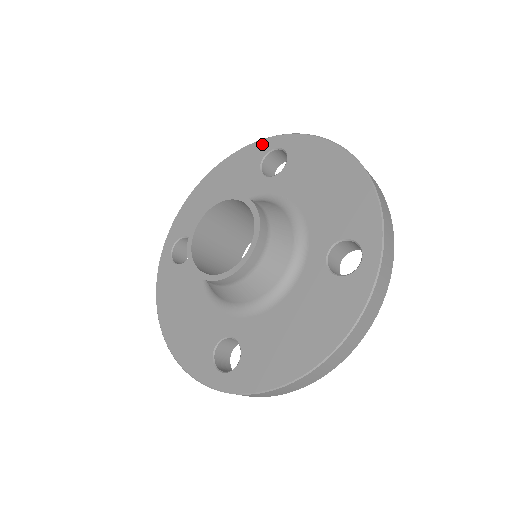
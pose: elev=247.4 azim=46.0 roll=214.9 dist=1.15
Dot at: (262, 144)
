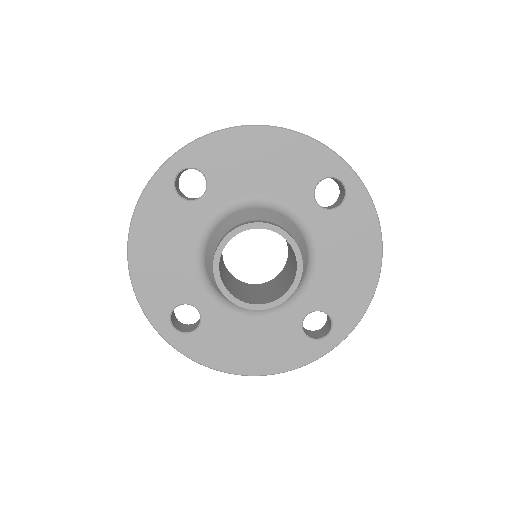
Dot at: (335, 162)
